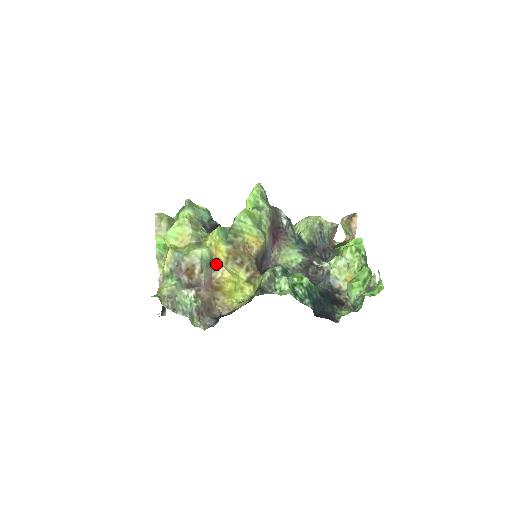
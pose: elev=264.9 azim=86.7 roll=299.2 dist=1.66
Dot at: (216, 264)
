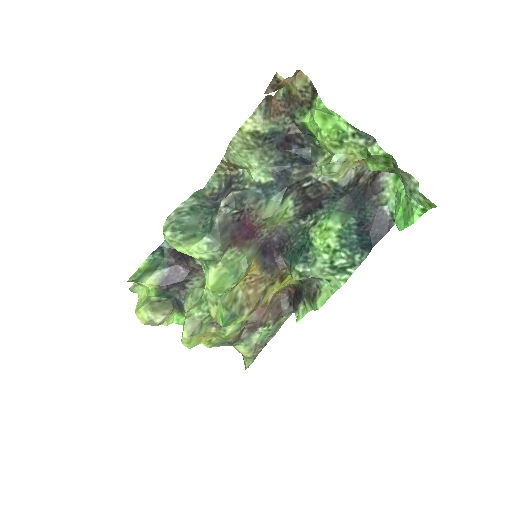
Dot at: occluded
